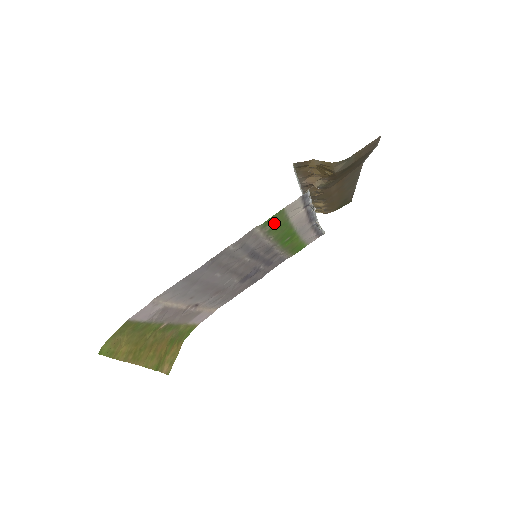
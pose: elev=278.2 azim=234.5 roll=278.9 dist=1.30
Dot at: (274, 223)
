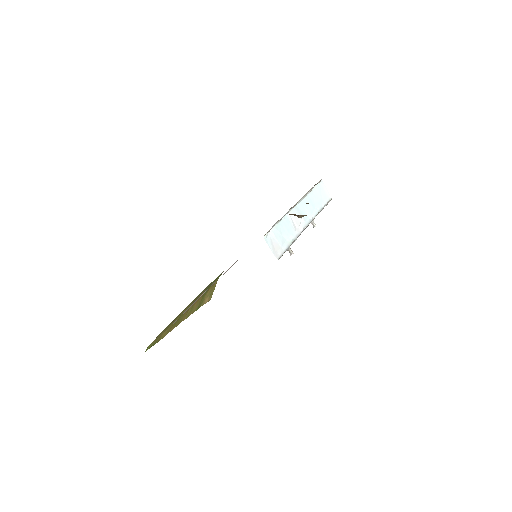
Dot at: occluded
